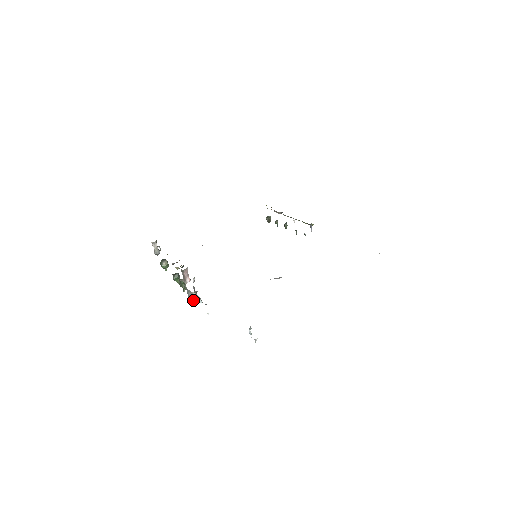
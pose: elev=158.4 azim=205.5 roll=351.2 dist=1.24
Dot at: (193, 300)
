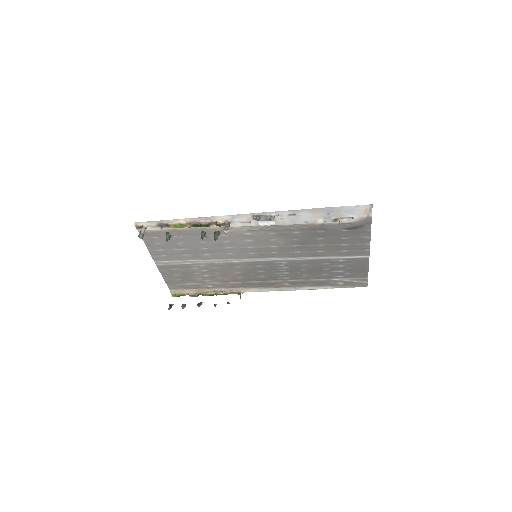
Dot at: (269, 221)
